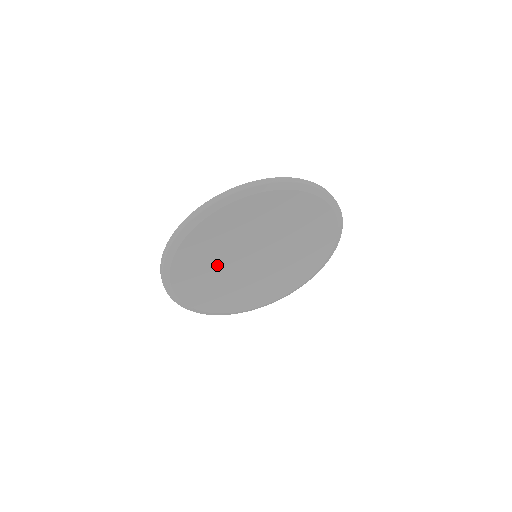
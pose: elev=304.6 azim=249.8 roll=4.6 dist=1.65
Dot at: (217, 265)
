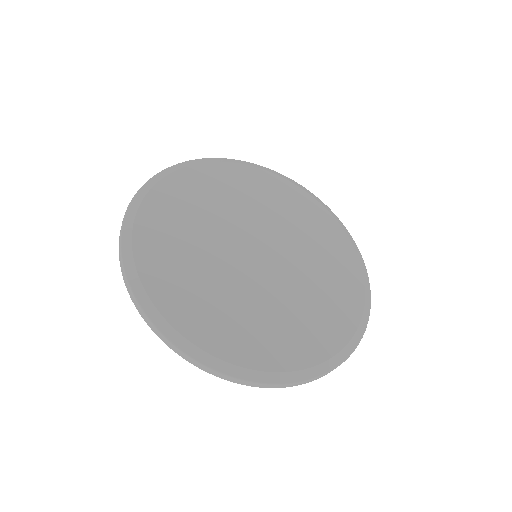
Dot at: (201, 240)
